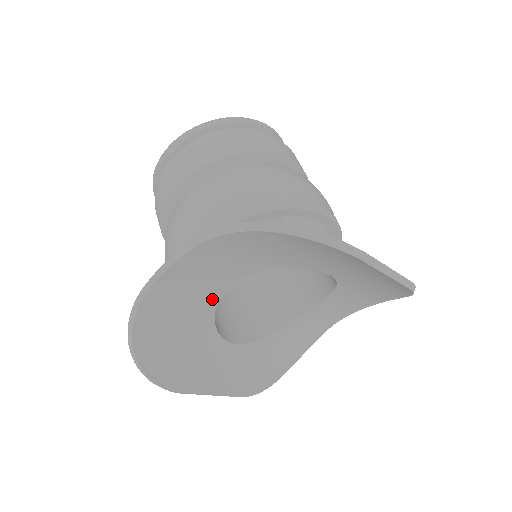
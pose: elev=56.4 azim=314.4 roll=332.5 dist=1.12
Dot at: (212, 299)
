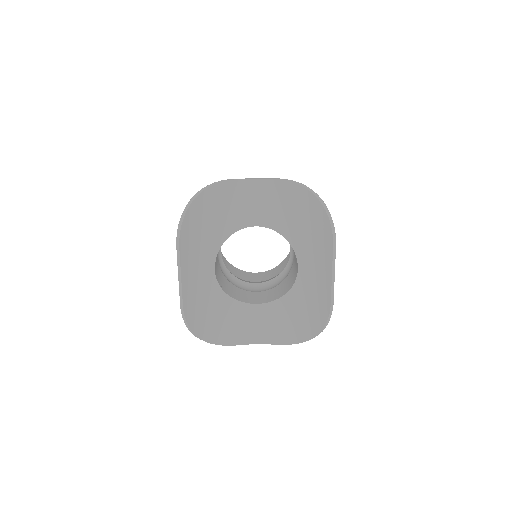
Dot at: (241, 224)
